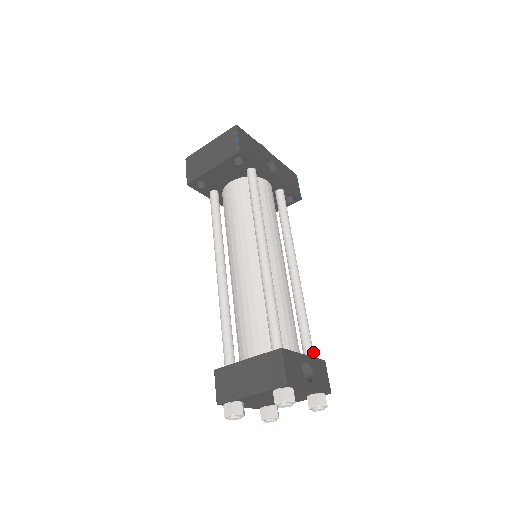
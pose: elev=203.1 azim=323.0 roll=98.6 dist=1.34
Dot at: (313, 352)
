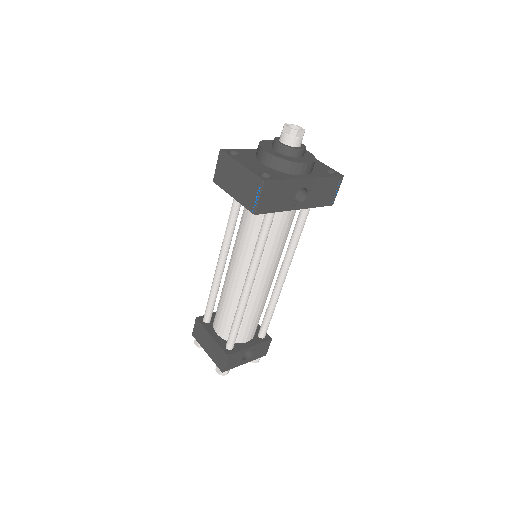
Dot at: occluded
